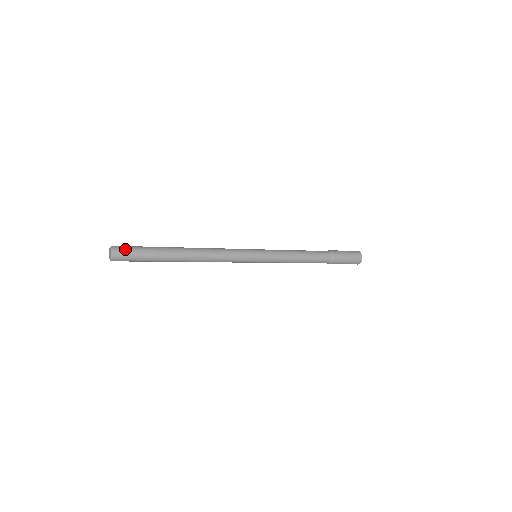
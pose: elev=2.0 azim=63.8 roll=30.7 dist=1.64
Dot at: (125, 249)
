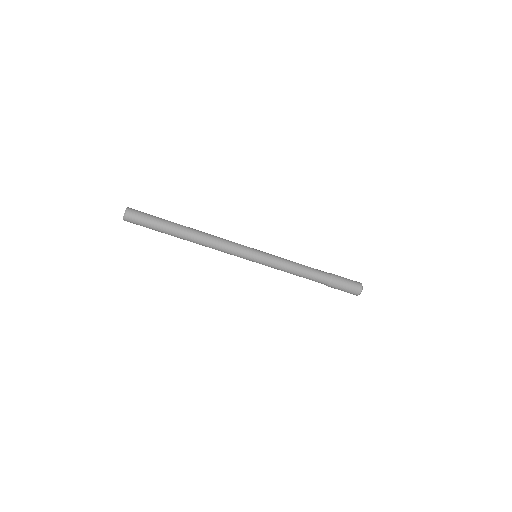
Dot at: (138, 211)
